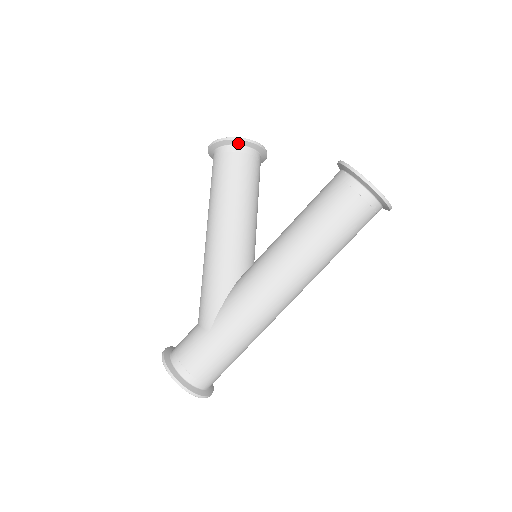
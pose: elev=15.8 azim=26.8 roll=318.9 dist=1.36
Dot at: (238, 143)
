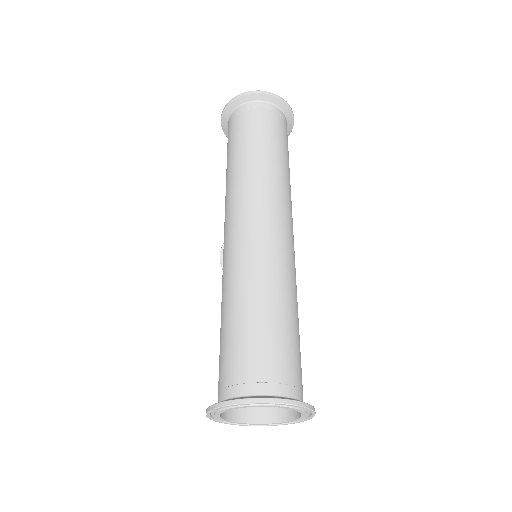
Dot at: occluded
